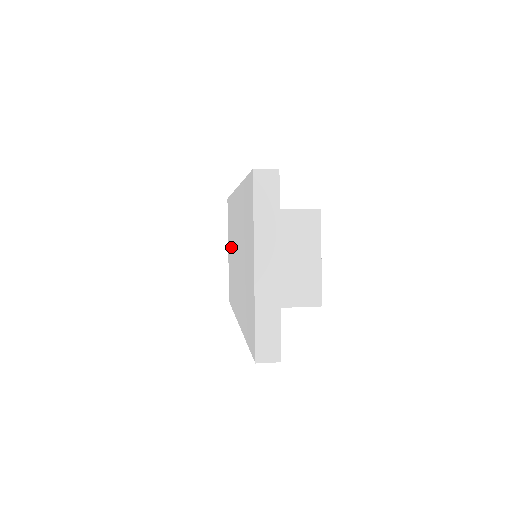
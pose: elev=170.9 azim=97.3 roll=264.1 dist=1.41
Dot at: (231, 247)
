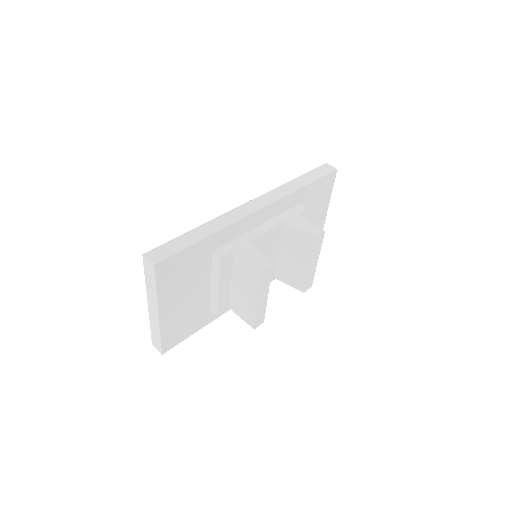
Dot at: occluded
